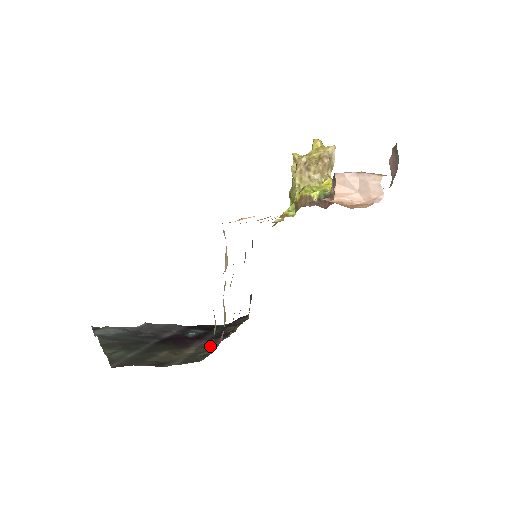
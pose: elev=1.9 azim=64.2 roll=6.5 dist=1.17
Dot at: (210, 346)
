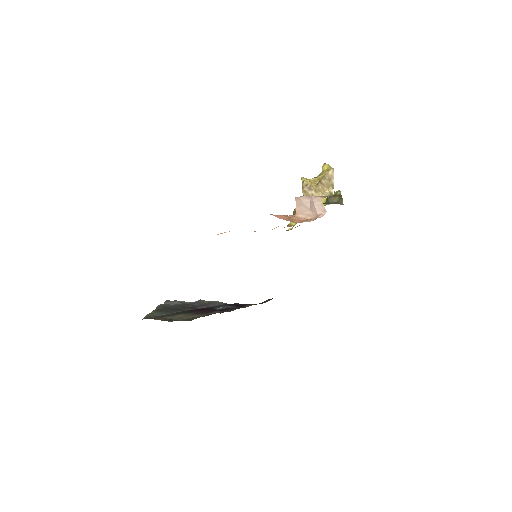
Dot at: (211, 314)
